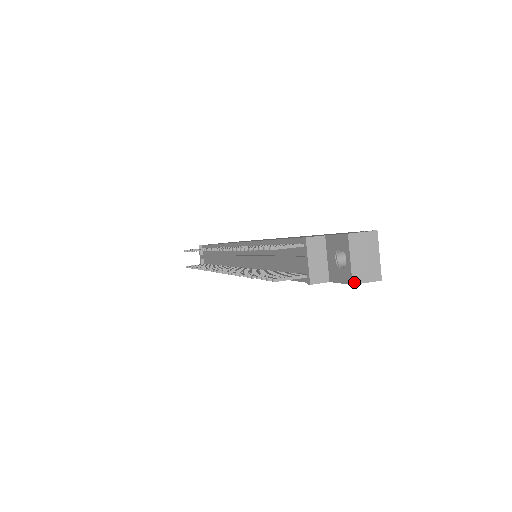
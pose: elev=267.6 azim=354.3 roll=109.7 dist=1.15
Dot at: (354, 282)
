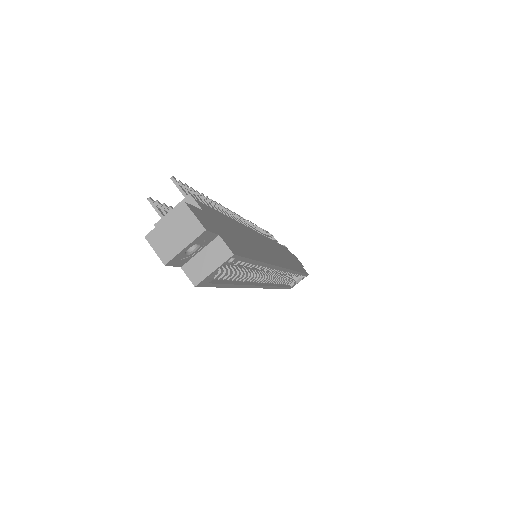
Dot at: (148, 237)
